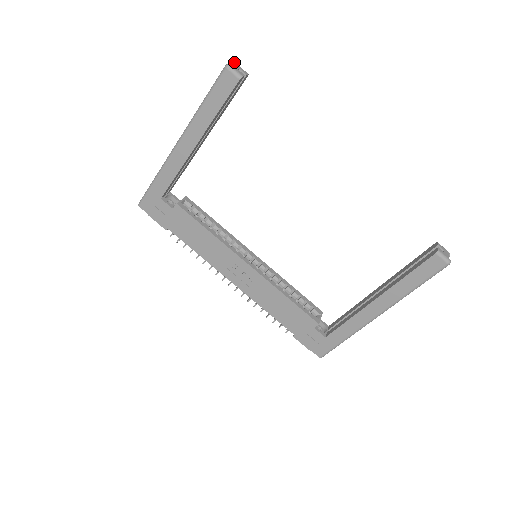
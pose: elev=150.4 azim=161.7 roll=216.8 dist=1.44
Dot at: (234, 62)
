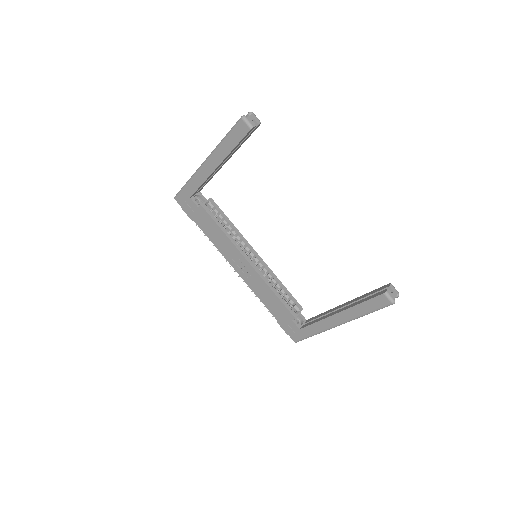
Dot at: (251, 112)
